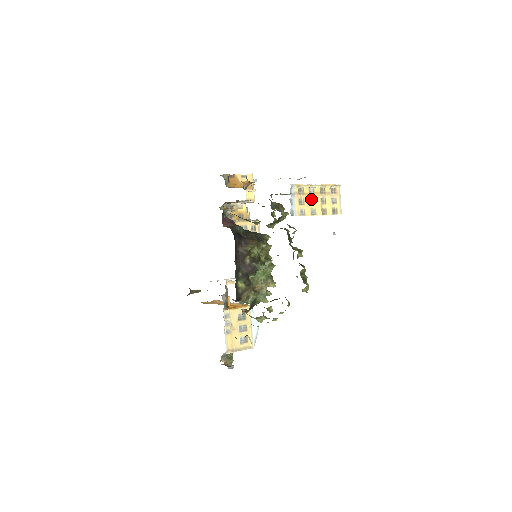
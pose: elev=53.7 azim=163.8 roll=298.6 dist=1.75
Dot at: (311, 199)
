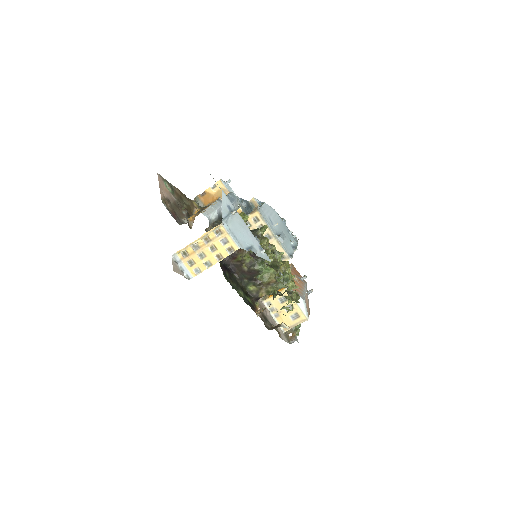
Dot at: (200, 254)
